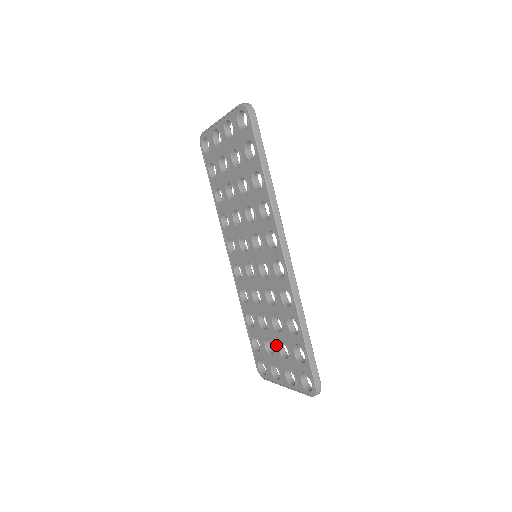
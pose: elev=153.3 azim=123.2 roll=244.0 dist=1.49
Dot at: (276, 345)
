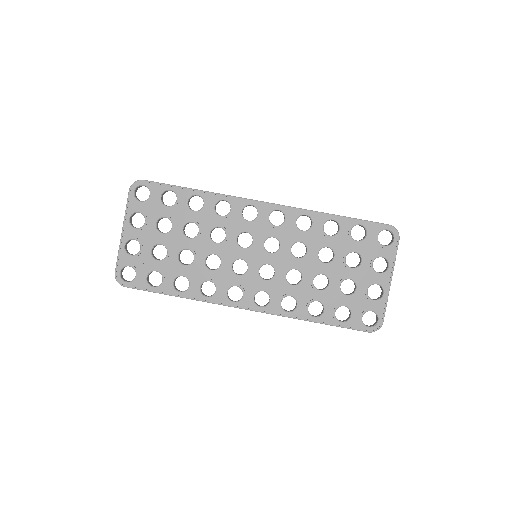
Dot at: (347, 271)
